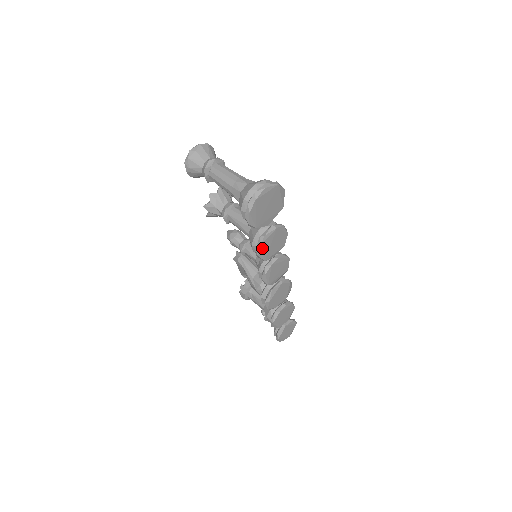
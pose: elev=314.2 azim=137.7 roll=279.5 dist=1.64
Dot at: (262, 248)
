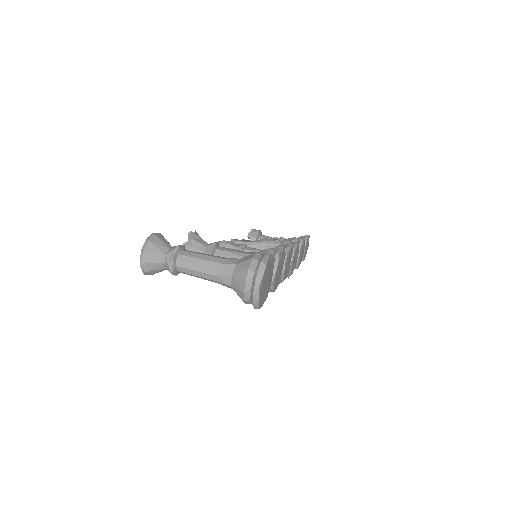
Dot at: (274, 287)
